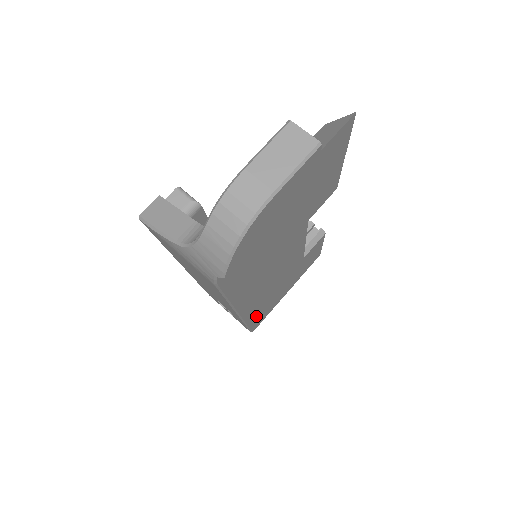
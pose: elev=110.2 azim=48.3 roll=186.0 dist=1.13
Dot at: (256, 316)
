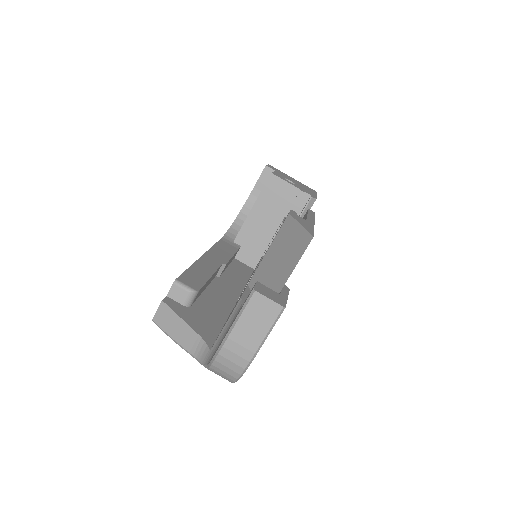
Dot at: occluded
